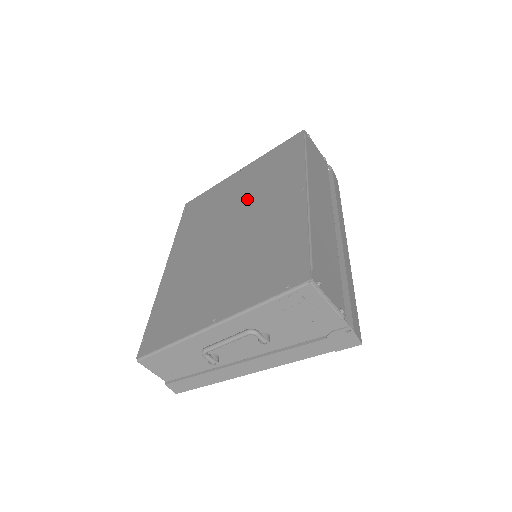
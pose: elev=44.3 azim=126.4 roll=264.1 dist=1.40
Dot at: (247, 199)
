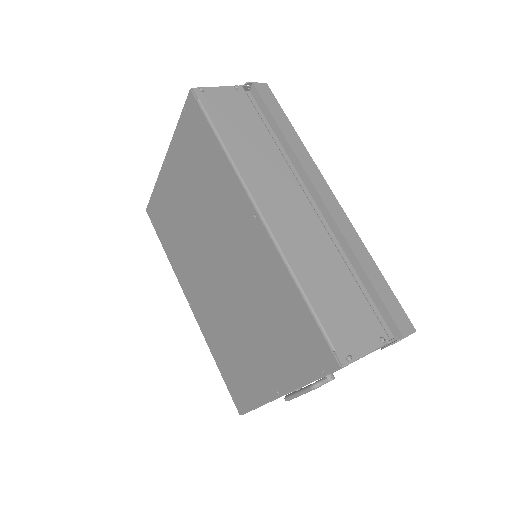
Dot at: (204, 219)
